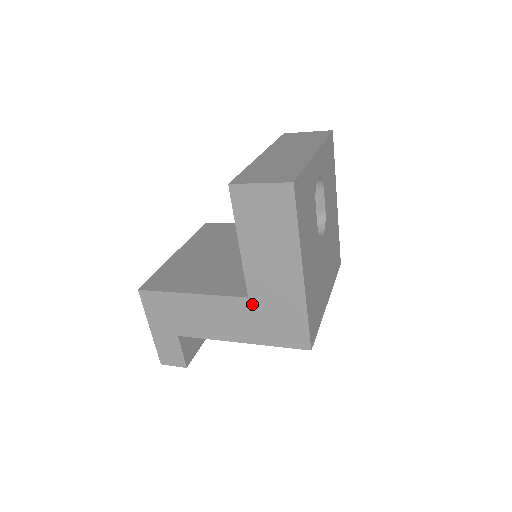
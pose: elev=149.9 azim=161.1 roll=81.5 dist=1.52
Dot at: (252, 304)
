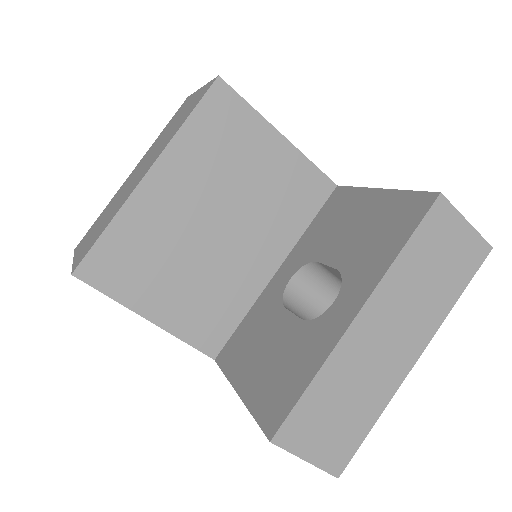
Dot at: occluded
